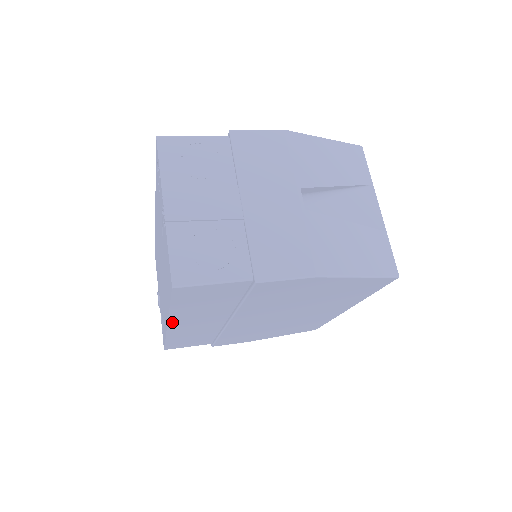
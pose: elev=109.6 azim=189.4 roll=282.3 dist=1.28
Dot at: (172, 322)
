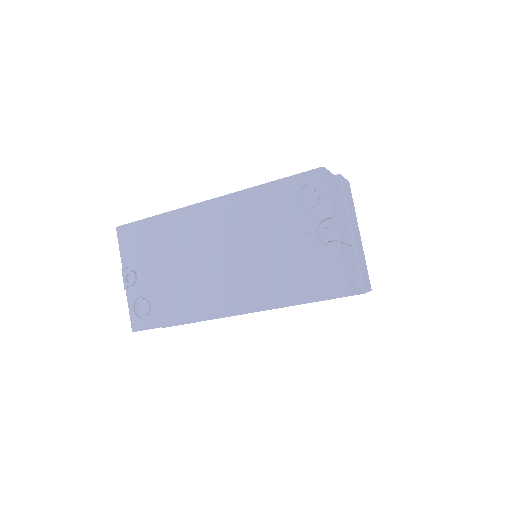
Dot at: occluded
